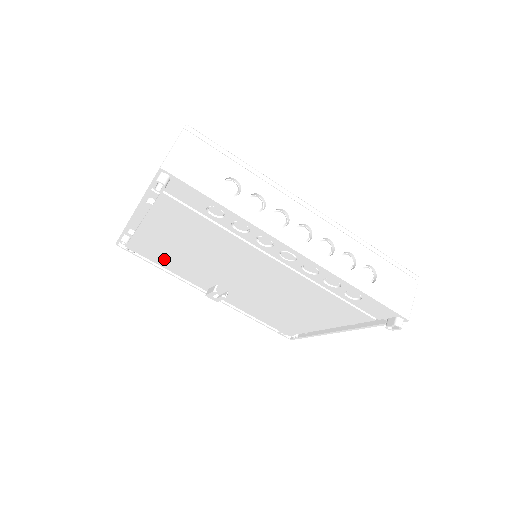
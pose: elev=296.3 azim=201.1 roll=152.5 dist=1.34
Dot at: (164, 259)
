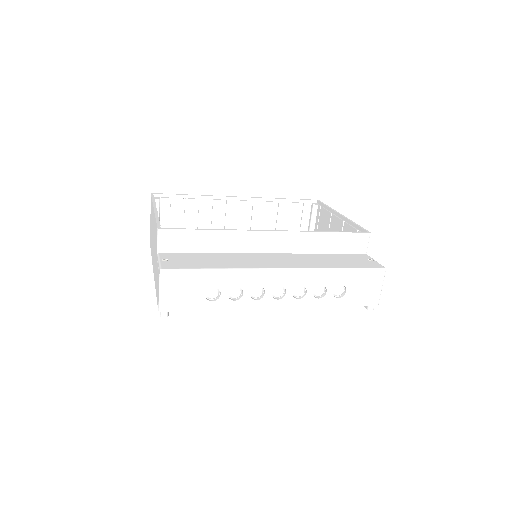
Dot at: occluded
